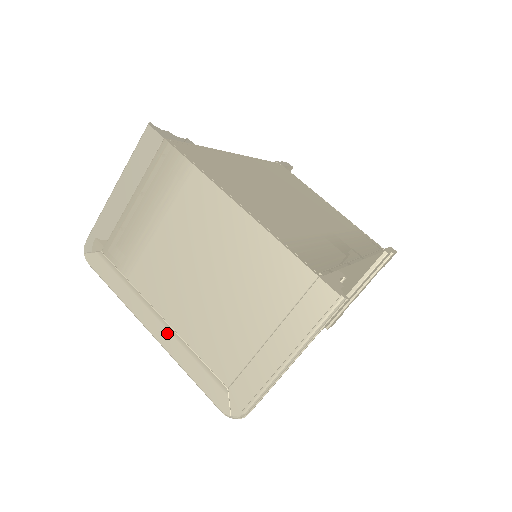
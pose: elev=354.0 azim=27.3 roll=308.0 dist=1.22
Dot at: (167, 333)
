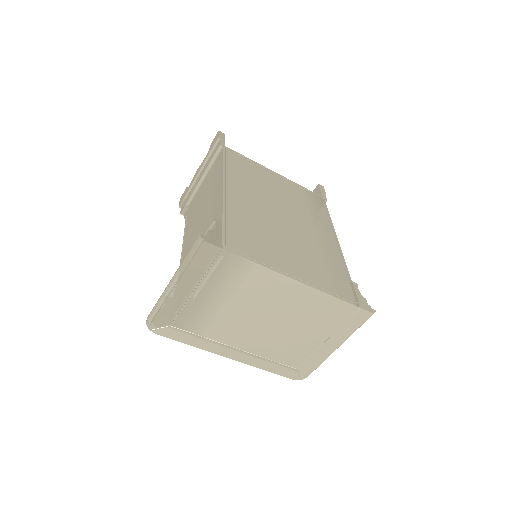
Dot at: (245, 356)
